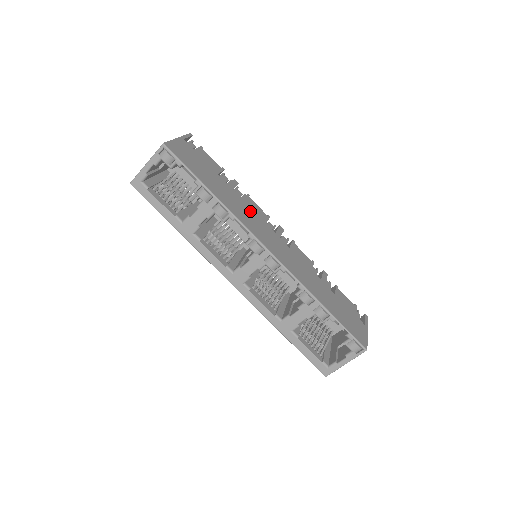
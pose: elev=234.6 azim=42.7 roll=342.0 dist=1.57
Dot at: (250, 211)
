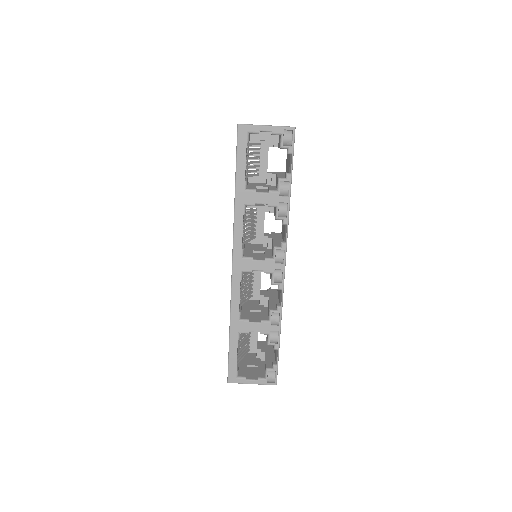
Dot at: occluded
